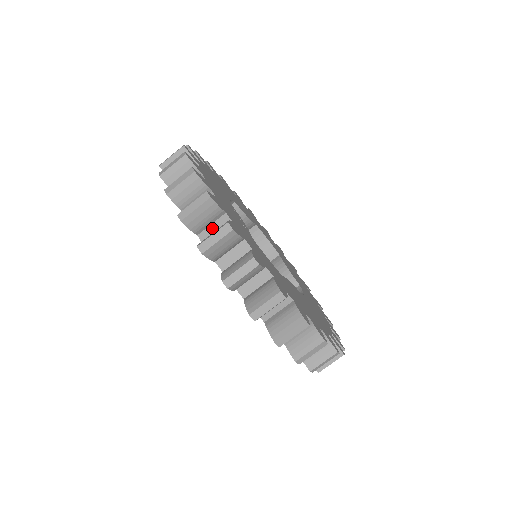
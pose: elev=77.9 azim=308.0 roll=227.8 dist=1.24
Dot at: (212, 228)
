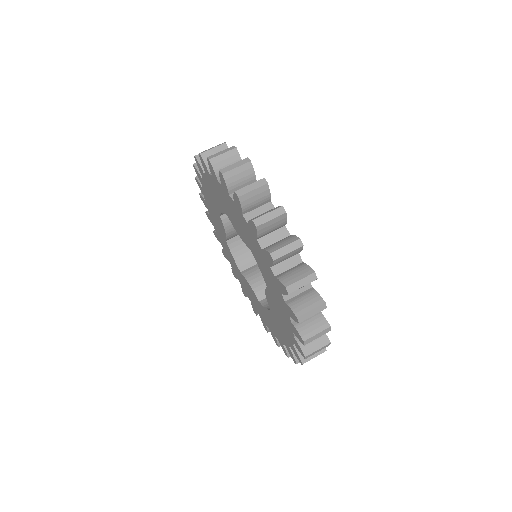
Dot at: occluded
